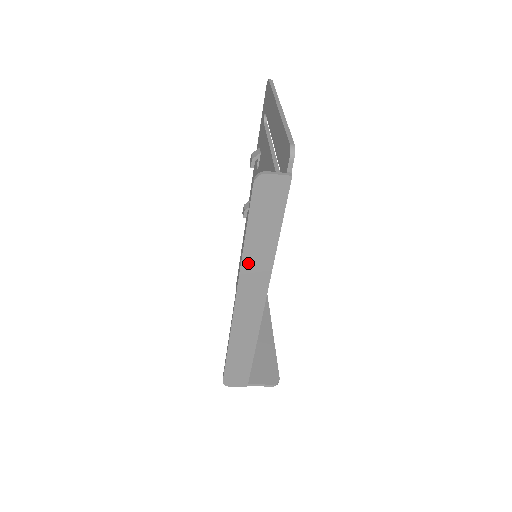
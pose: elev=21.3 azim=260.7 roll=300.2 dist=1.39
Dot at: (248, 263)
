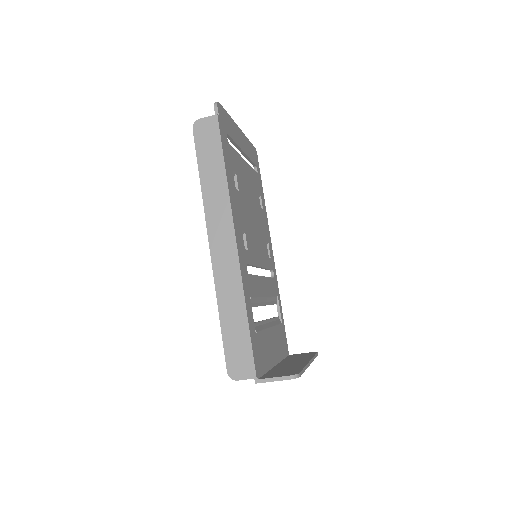
Dot at: (209, 201)
